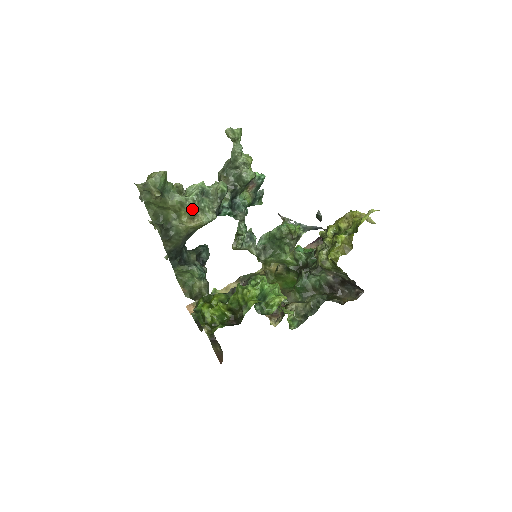
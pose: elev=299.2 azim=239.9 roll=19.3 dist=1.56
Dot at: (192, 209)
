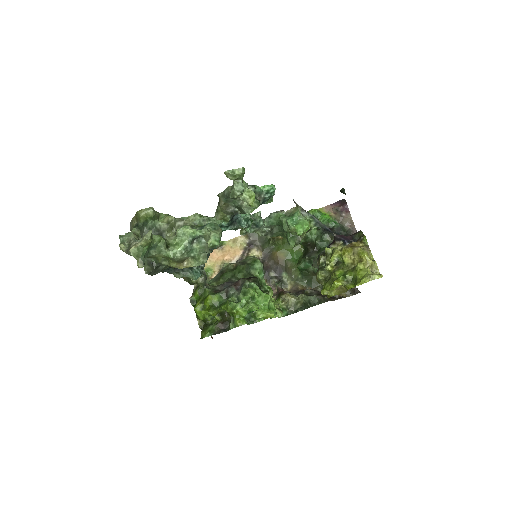
Dot at: (181, 259)
